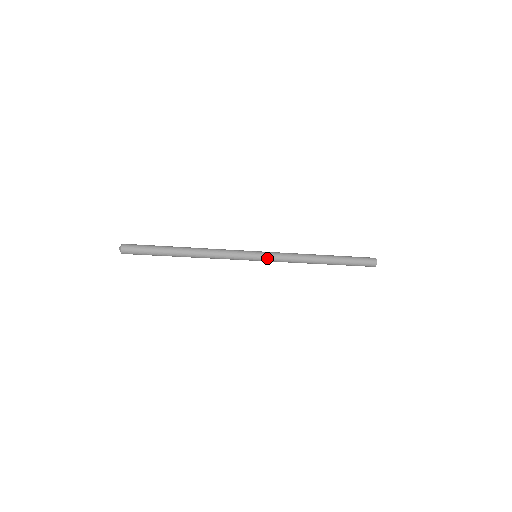
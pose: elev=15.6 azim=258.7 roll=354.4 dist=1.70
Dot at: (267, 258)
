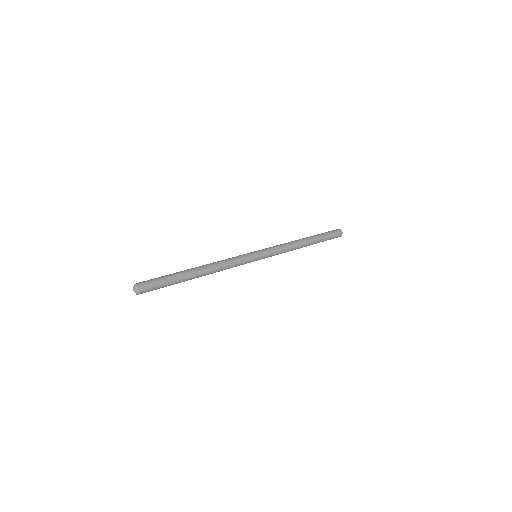
Dot at: (267, 253)
